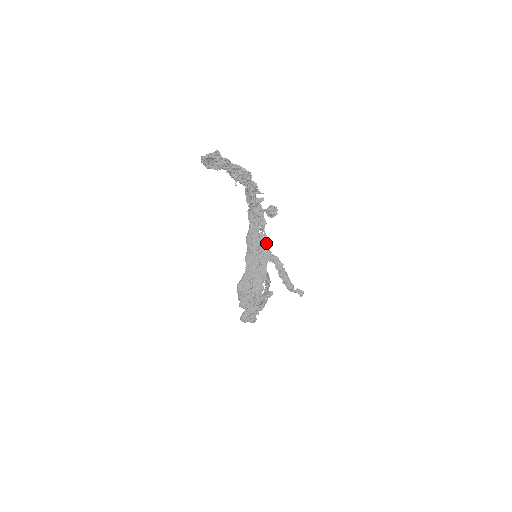
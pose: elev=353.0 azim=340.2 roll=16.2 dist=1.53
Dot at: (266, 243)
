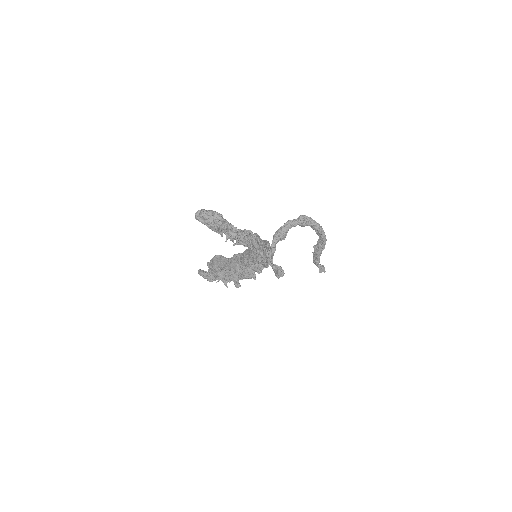
Dot at: (257, 272)
